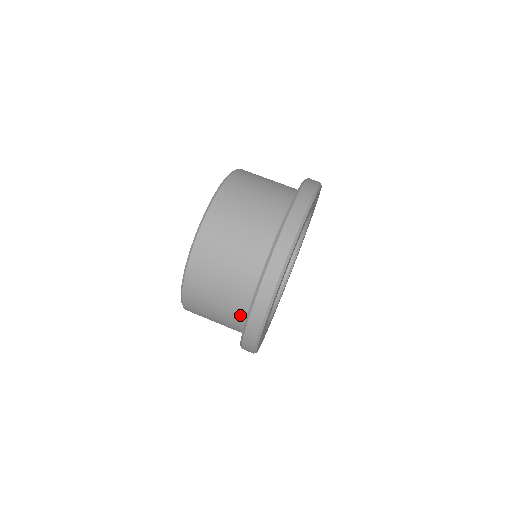
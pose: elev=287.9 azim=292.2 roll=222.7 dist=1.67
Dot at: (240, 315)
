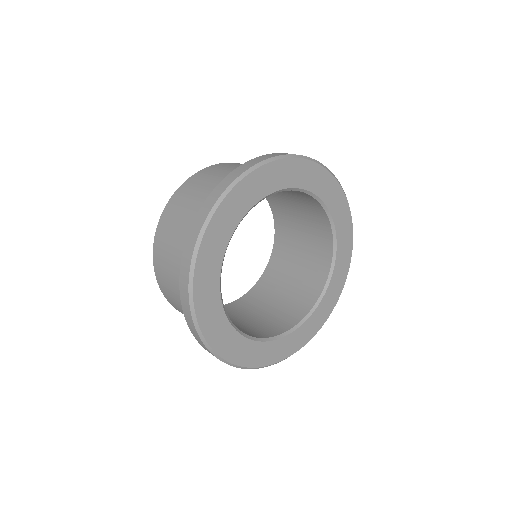
Dot at: occluded
